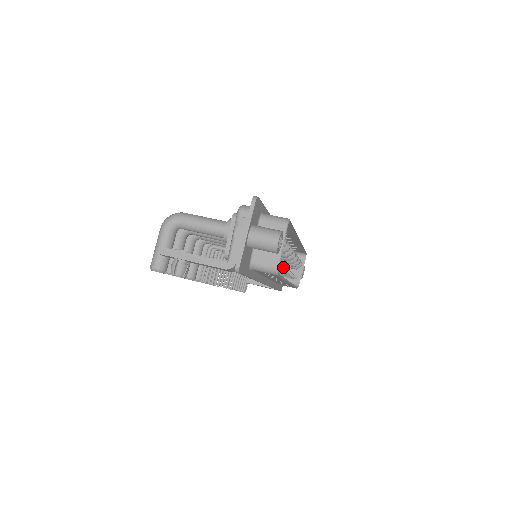
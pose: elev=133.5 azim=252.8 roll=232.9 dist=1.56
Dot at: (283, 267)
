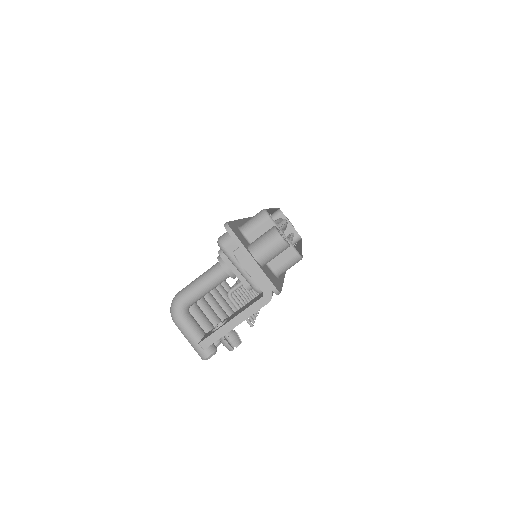
Dot at: occluded
